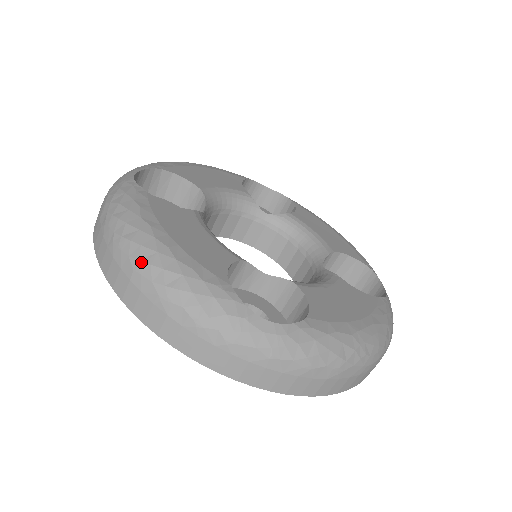
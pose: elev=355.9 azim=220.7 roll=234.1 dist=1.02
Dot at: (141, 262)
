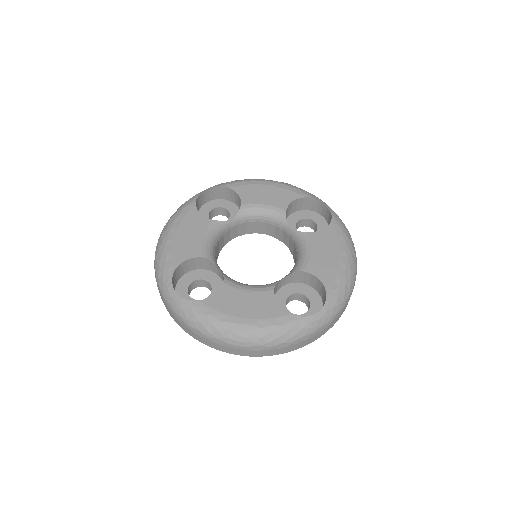
Dot at: (158, 244)
